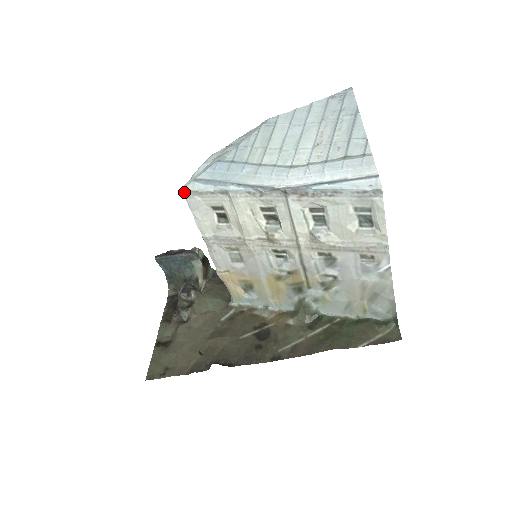
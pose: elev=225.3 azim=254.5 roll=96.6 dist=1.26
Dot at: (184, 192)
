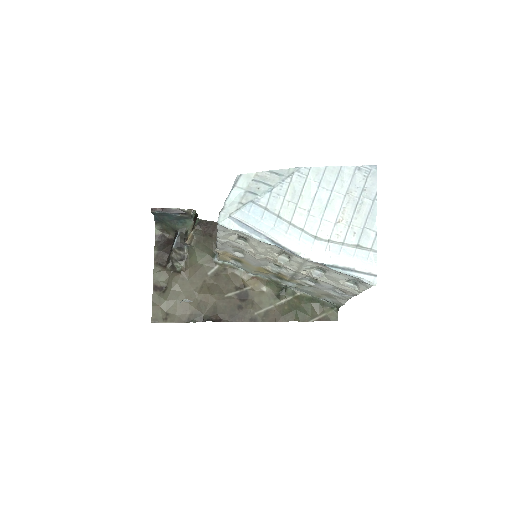
Dot at: (219, 225)
